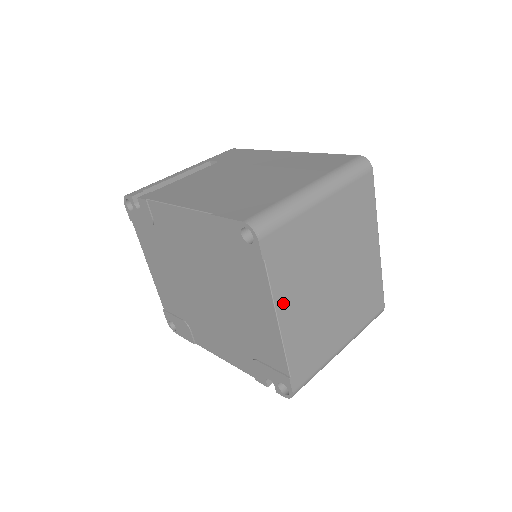
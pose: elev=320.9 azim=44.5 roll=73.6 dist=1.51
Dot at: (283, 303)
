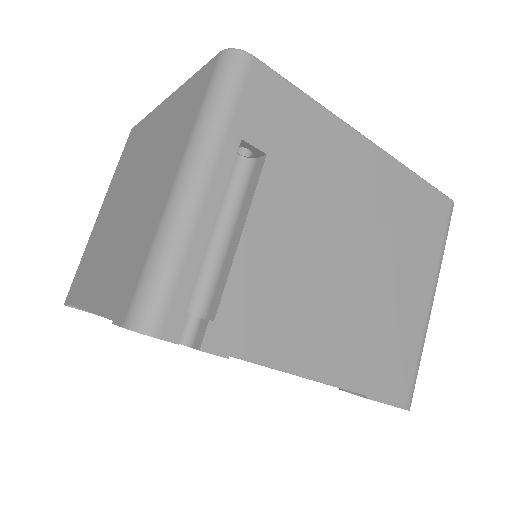
Dot at: occluded
